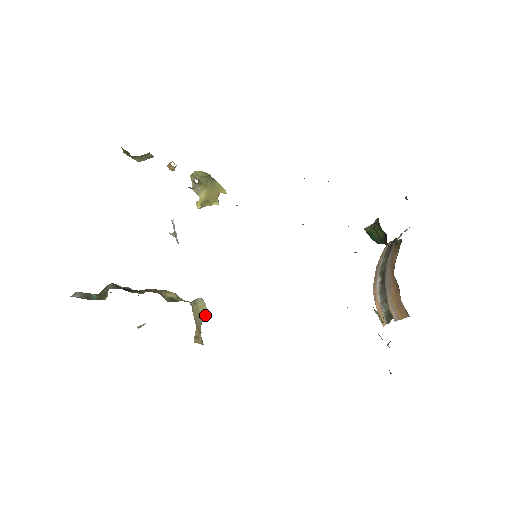
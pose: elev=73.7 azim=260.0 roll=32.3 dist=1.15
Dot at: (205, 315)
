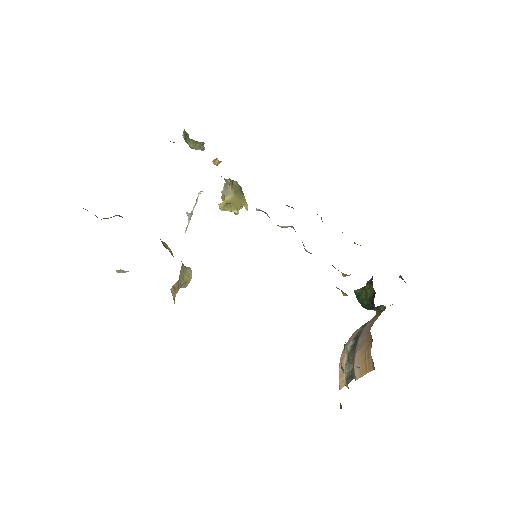
Dot at: (187, 283)
